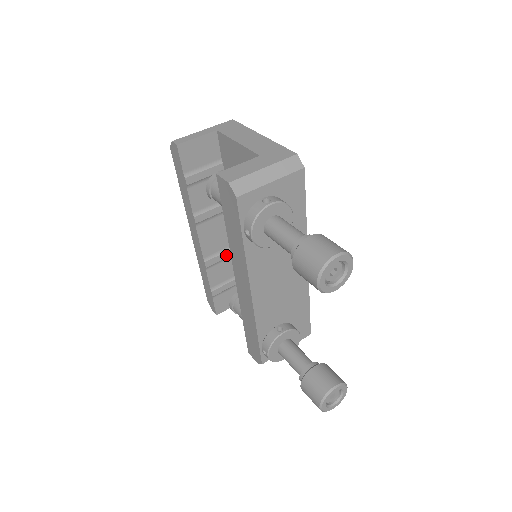
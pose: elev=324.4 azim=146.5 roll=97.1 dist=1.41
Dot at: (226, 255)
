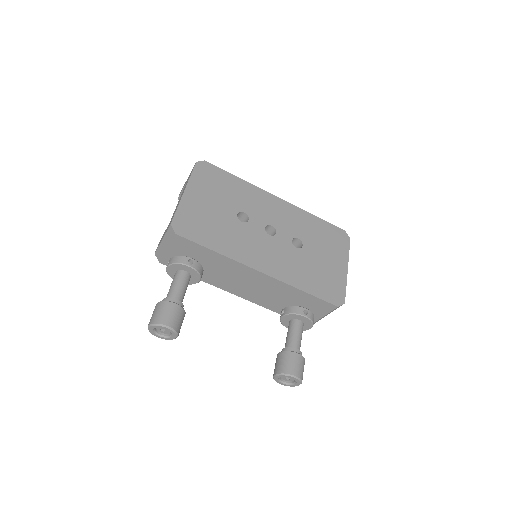
Dot at: occluded
